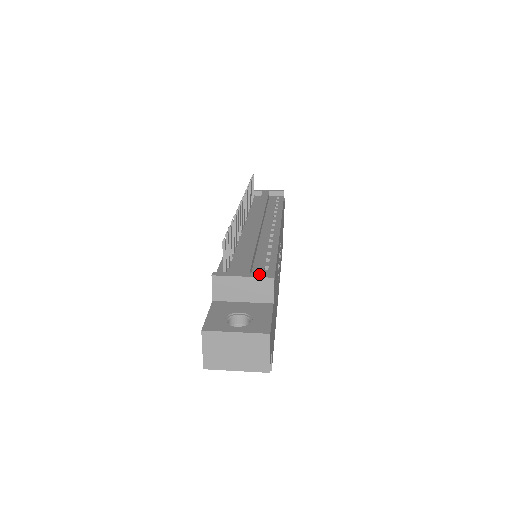
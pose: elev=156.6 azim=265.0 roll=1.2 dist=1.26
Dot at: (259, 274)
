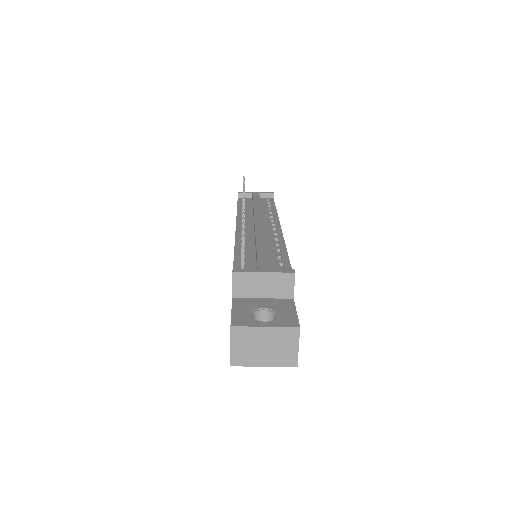
Dot at: (279, 270)
